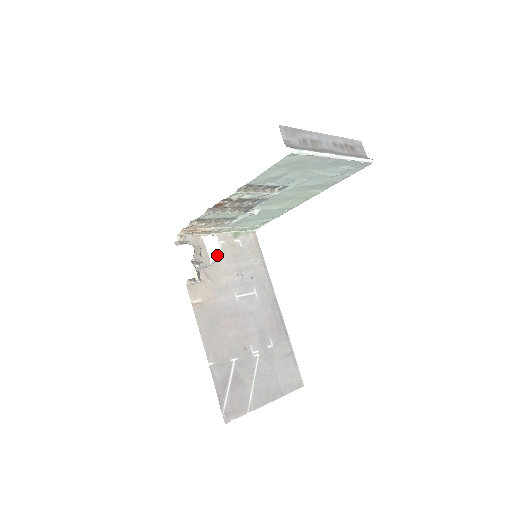
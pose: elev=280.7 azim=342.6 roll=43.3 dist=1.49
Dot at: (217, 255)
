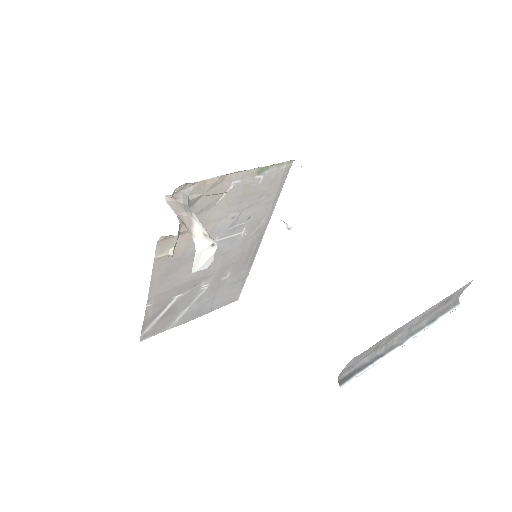
Dot at: (204, 266)
